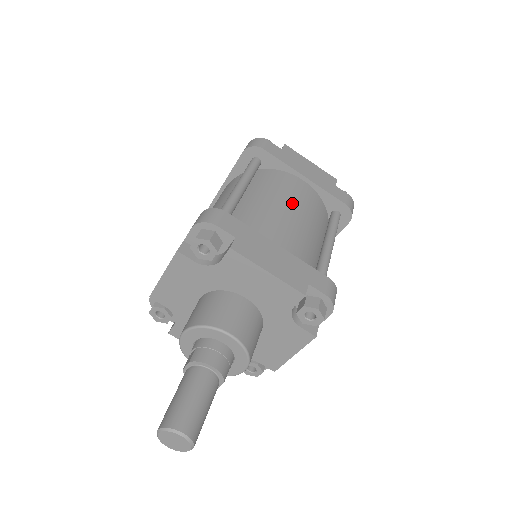
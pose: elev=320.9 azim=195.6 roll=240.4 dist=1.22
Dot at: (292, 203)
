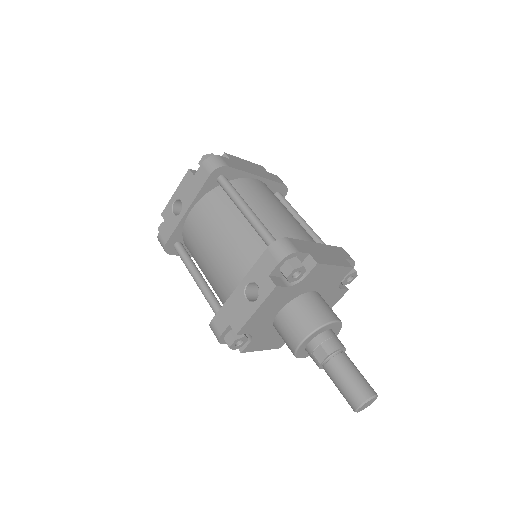
Dot at: (277, 204)
